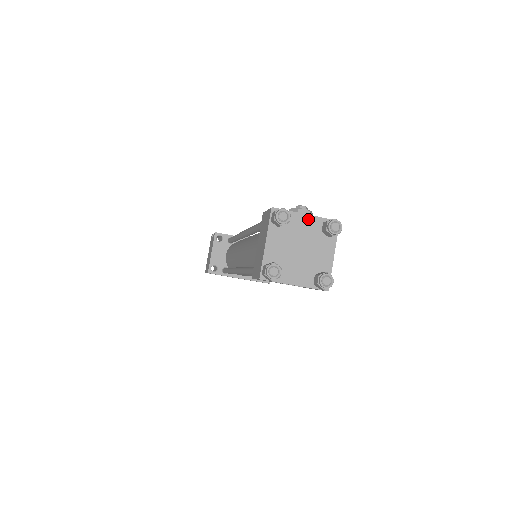
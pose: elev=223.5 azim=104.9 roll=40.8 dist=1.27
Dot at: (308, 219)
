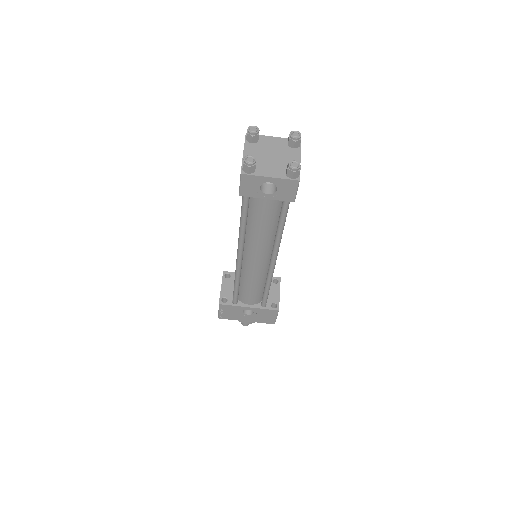
Dot at: (275, 139)
